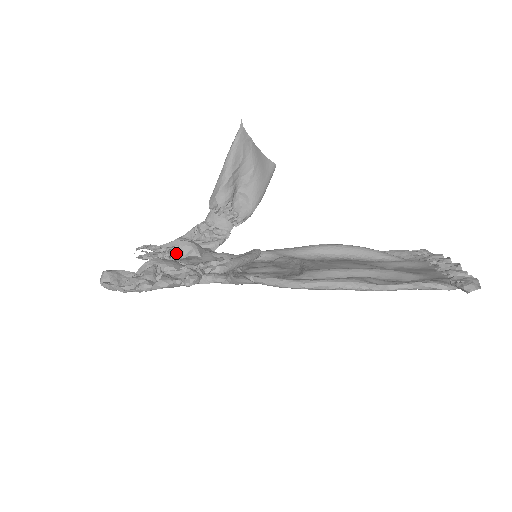
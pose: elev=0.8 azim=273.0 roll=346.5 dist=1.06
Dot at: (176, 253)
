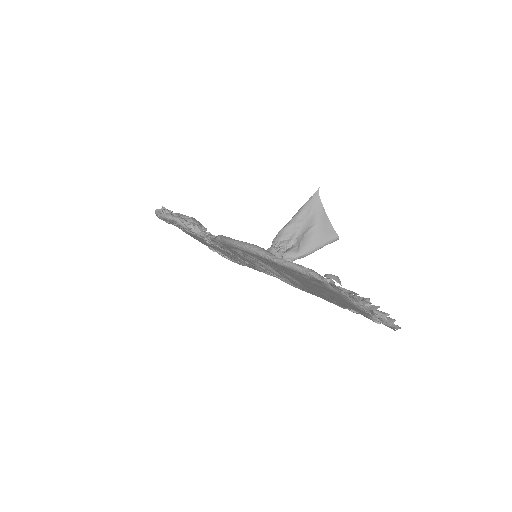
Dot at: occluded
